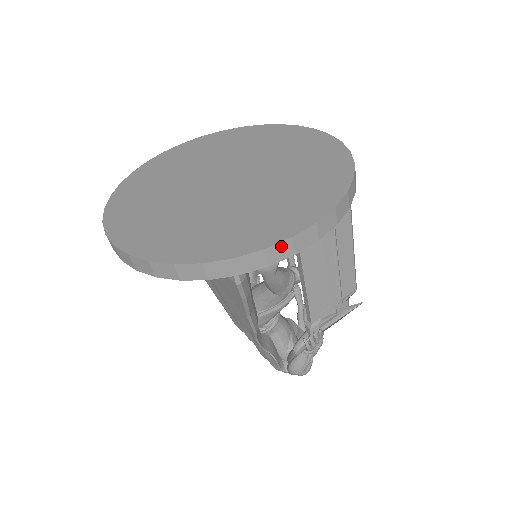
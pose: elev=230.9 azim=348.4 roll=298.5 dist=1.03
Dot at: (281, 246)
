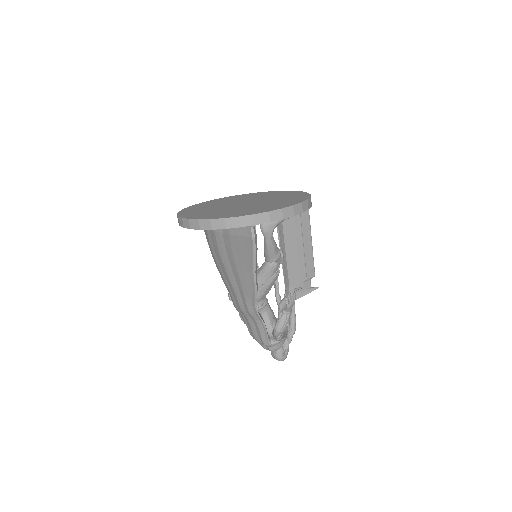
Dot at: (276, 212)
